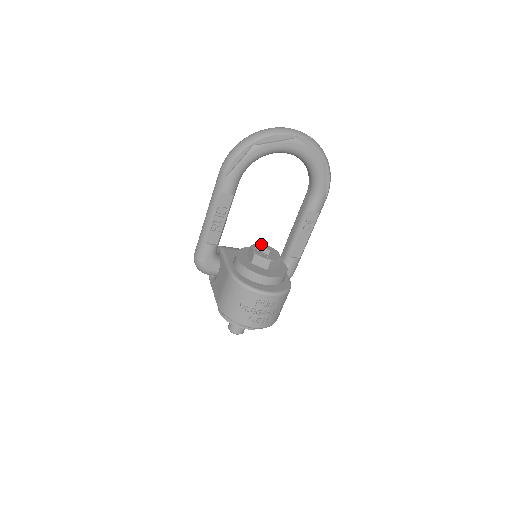
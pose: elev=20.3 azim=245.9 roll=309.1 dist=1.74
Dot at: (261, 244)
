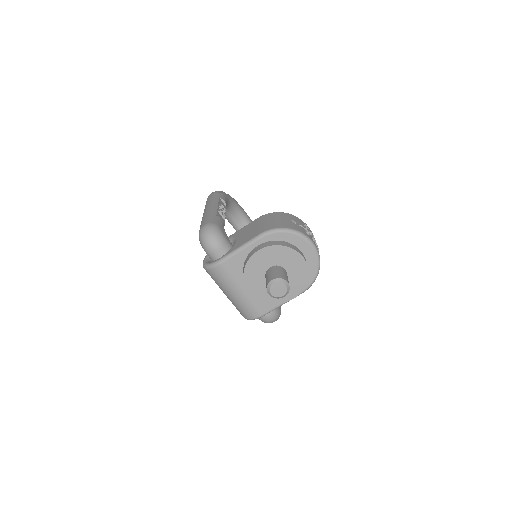
Dot at: occluded
